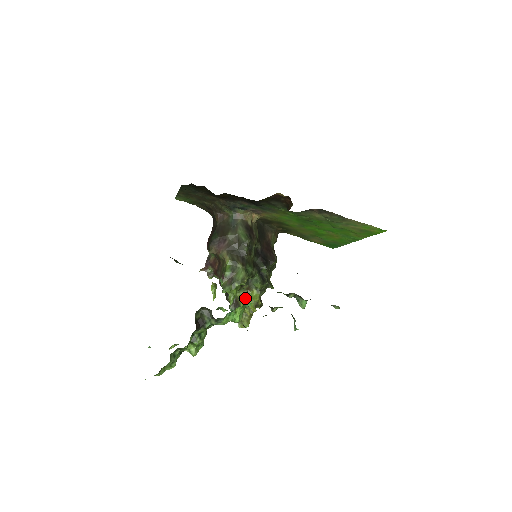
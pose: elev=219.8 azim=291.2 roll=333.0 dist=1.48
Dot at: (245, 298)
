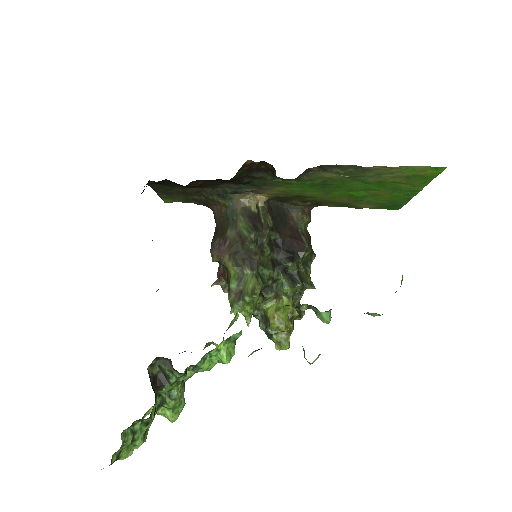
Dot at: (274, 310)
